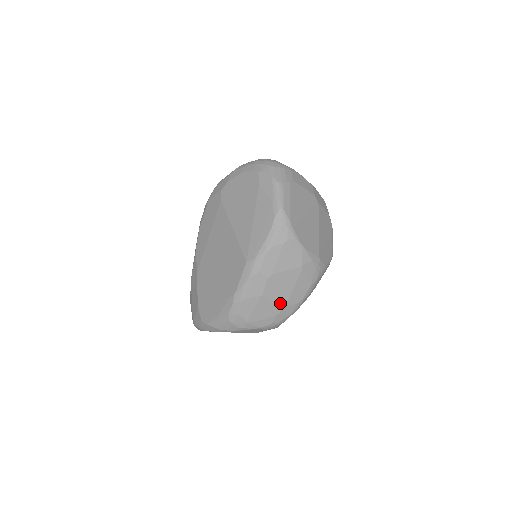
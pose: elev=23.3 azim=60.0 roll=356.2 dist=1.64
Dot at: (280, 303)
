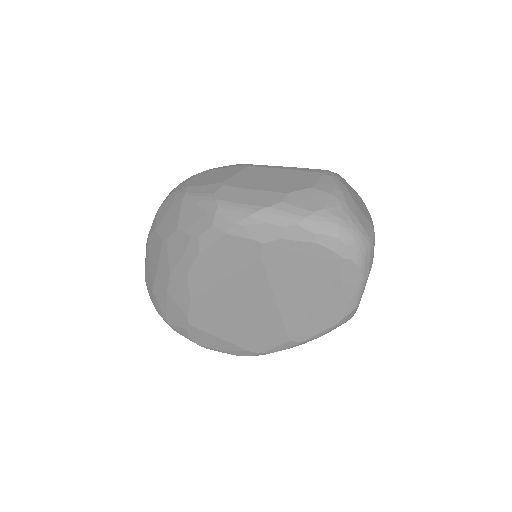
Dot at: occluded
